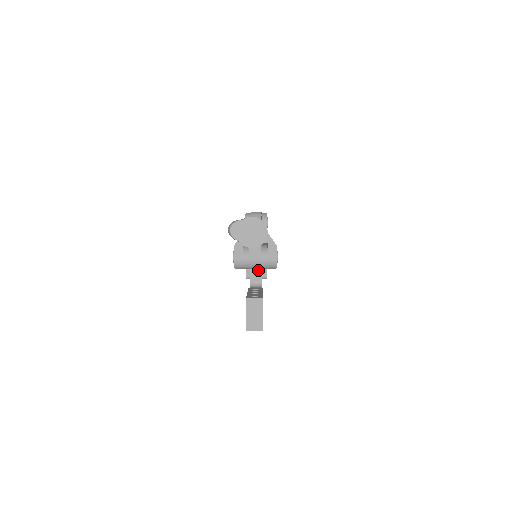
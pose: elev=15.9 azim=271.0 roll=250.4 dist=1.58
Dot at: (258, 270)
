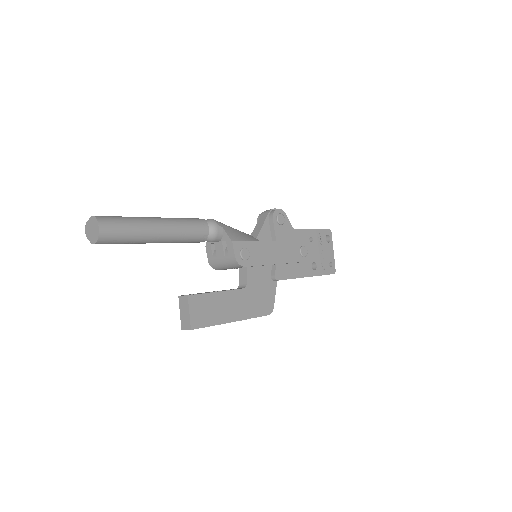
Dot at: (244, 270)
